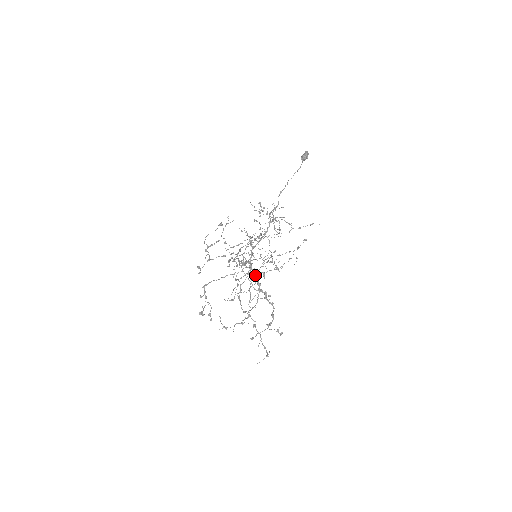
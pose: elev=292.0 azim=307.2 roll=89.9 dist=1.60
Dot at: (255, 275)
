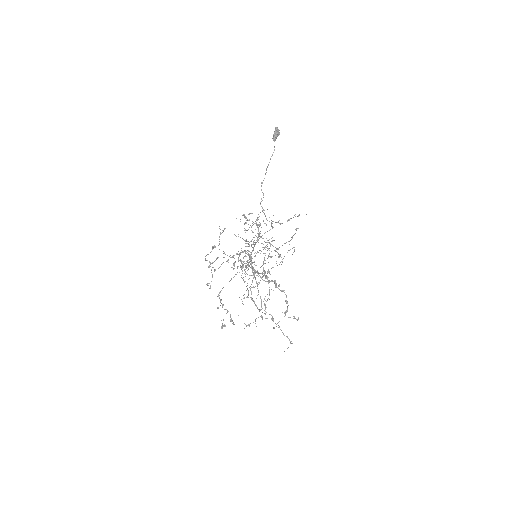
Dot at: (260, 273)
